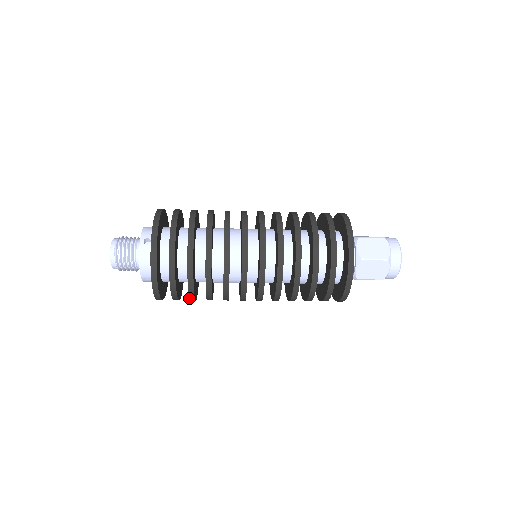
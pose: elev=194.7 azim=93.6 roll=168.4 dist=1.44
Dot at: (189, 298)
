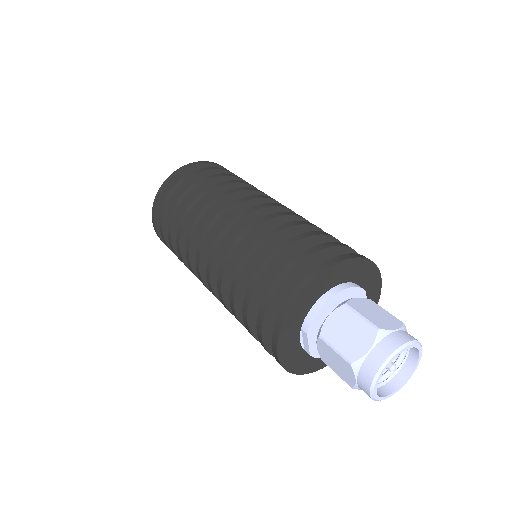
Dot at: occluded
